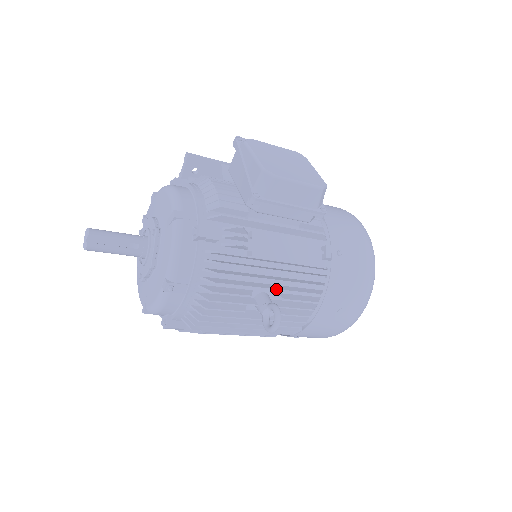
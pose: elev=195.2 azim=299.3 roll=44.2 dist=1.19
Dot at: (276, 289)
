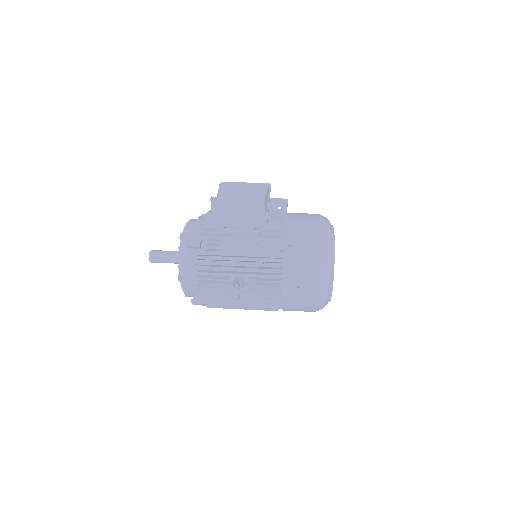
Dot at: (242, 274)
